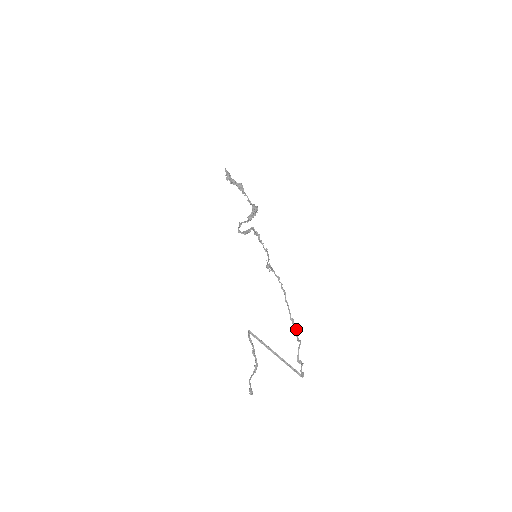
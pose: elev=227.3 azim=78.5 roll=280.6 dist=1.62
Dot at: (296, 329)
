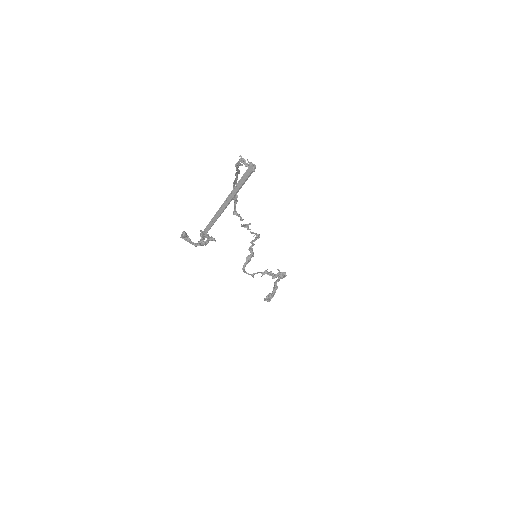
Dot at: (238, 171)
